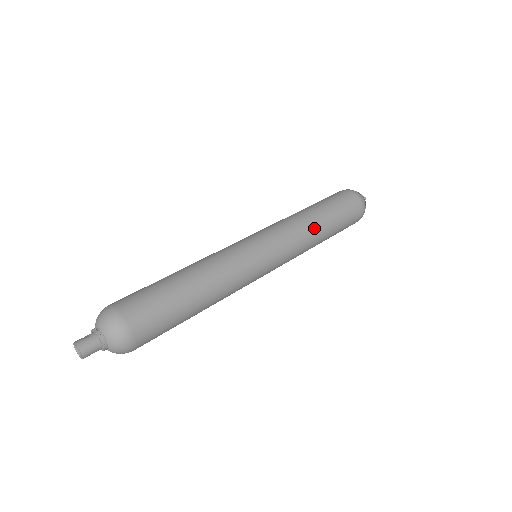
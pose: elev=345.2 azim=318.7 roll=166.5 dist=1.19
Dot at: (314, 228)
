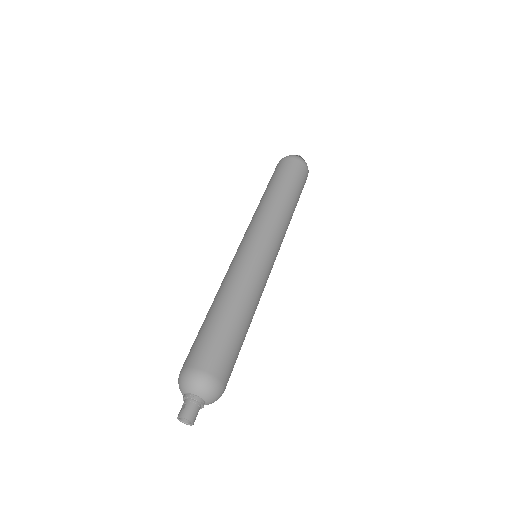
Dot at: (284, 205)
